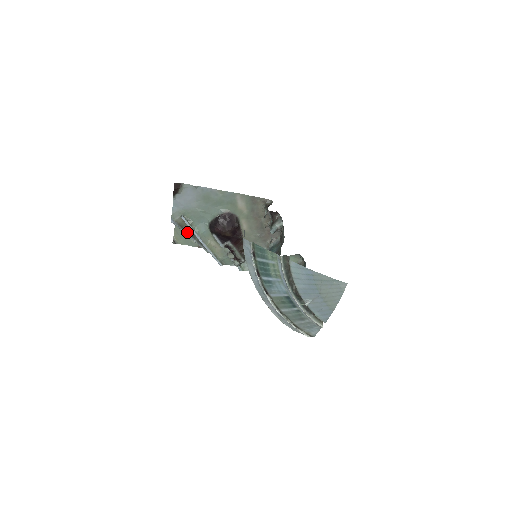
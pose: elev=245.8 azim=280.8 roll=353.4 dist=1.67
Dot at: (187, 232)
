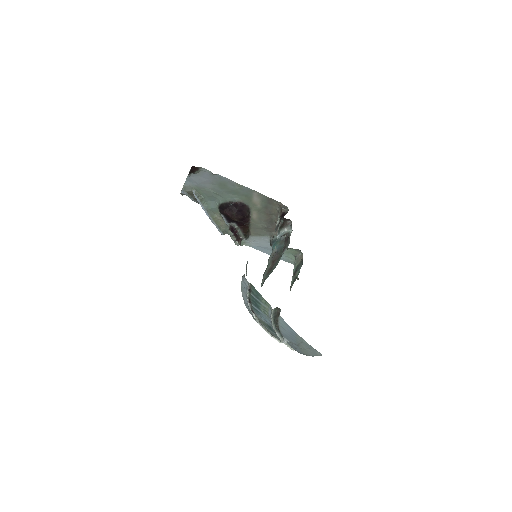
Dot at: (196, 200)
